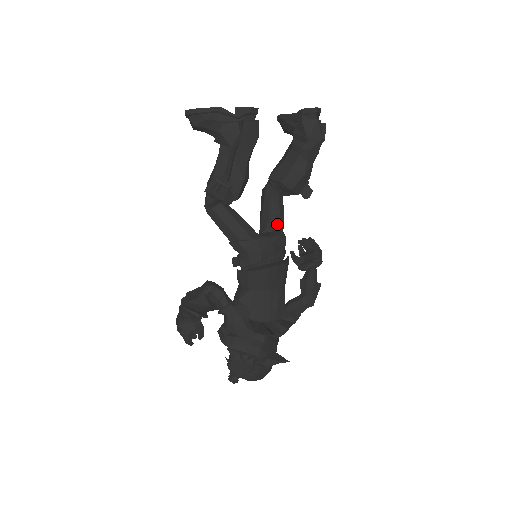
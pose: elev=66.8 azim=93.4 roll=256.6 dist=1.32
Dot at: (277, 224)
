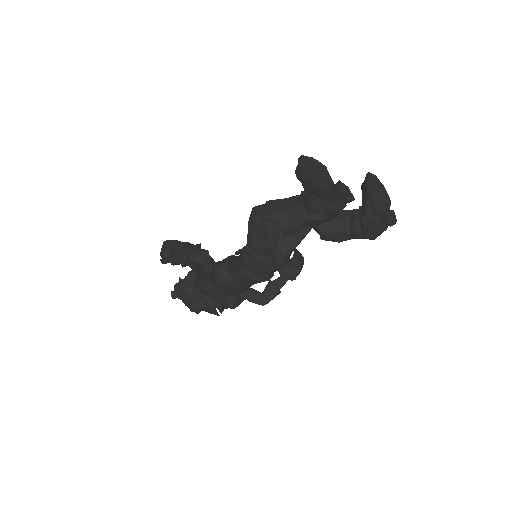
Dot at: (289, 251)
